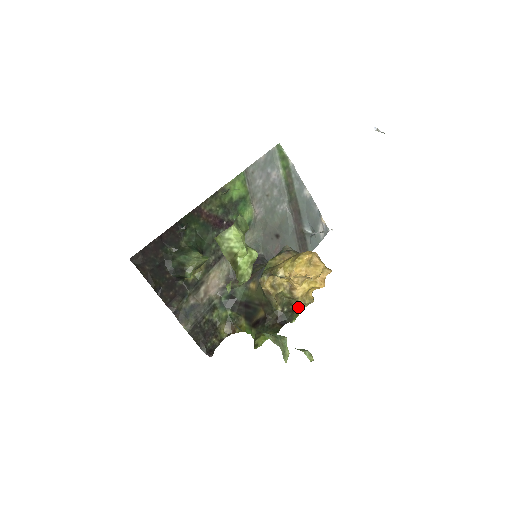
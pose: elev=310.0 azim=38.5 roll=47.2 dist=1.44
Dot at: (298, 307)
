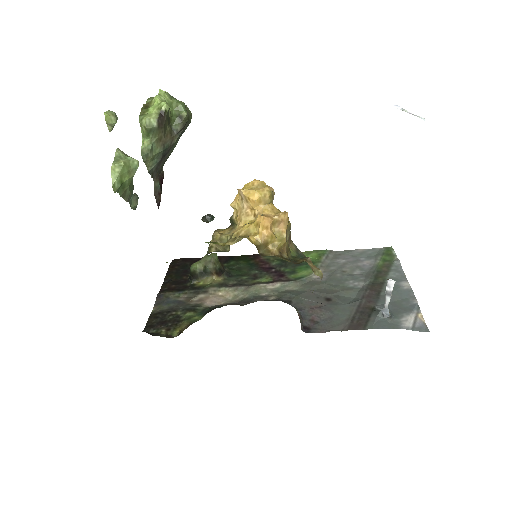
Dot at: (226, 243)
